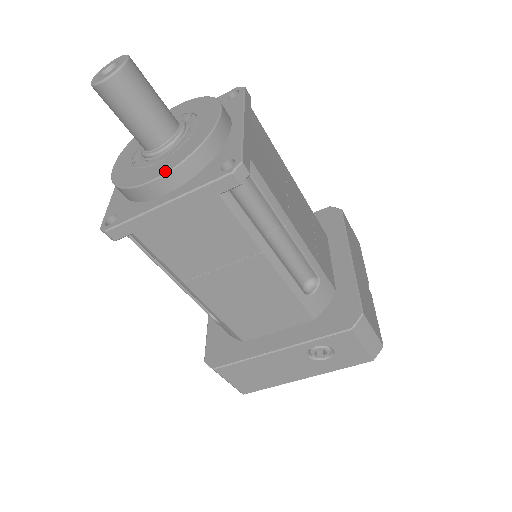
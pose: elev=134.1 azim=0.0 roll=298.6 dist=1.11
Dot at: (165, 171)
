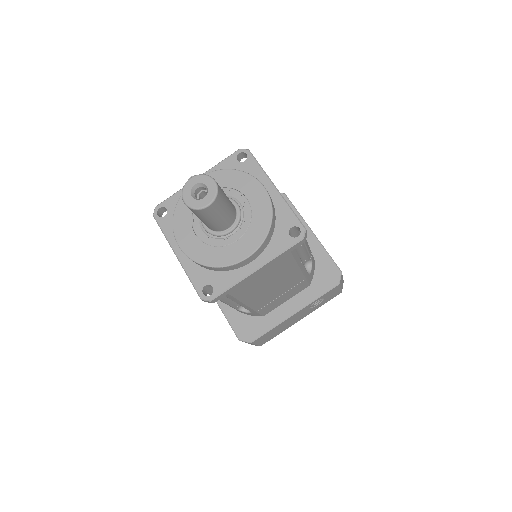
Dot at: (254, 249)
